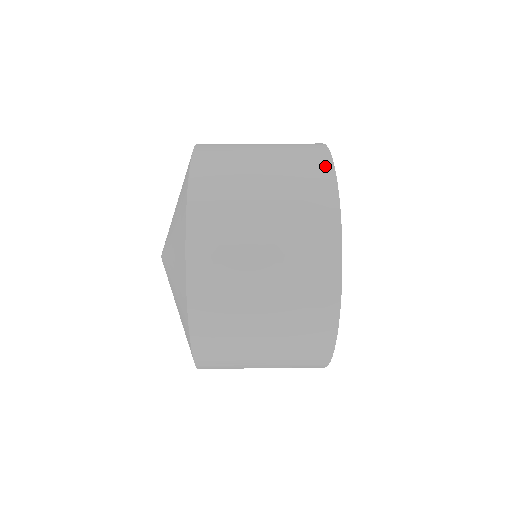
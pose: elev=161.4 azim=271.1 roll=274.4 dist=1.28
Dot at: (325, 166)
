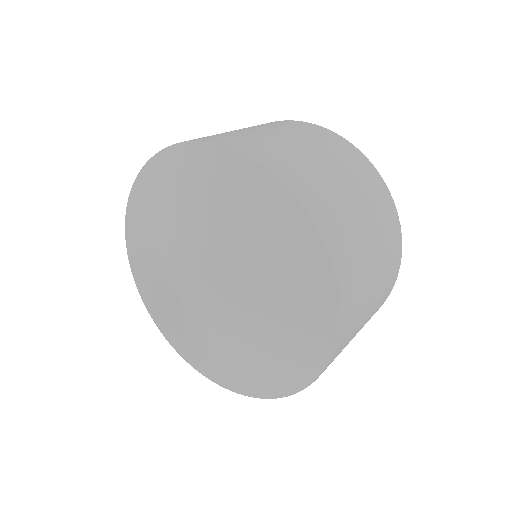
Dot at: (383, 187)
